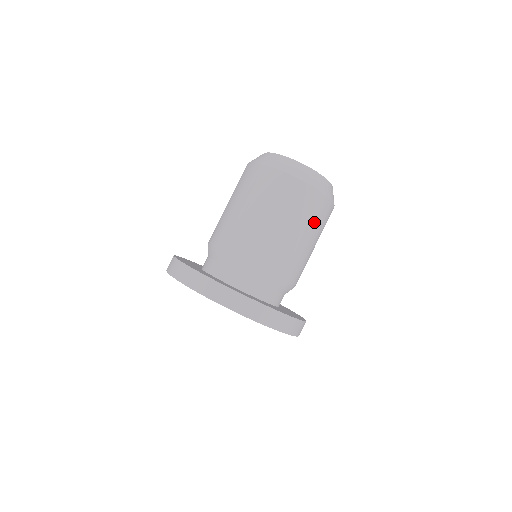
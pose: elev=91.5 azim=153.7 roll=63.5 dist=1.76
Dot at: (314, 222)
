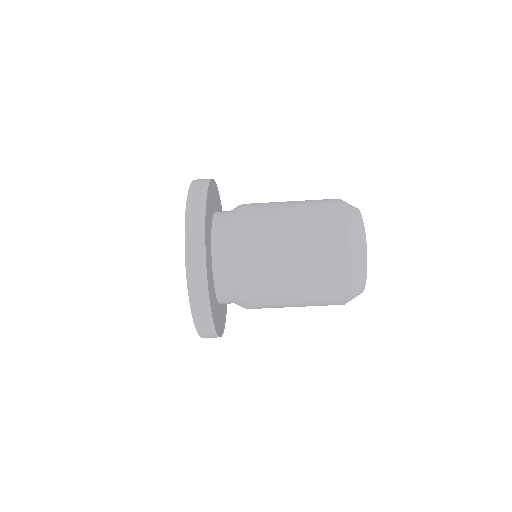
Dot at: (317, 285)
